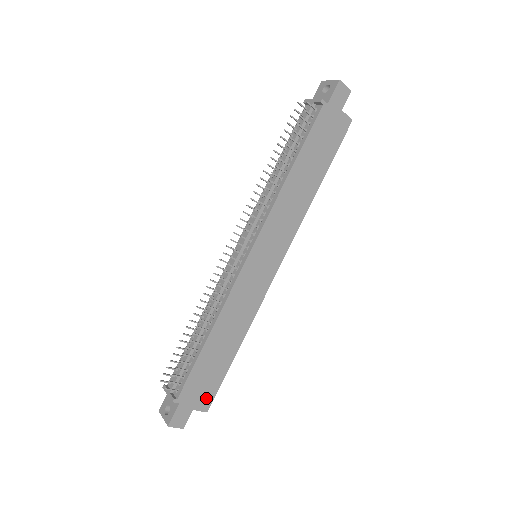
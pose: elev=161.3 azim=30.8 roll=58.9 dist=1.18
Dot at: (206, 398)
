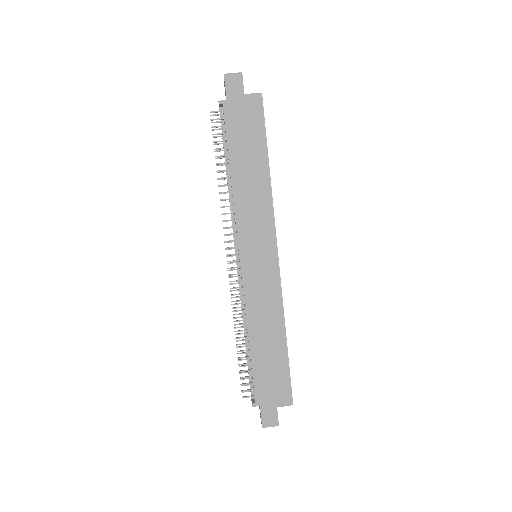
Dot at: (283, 393)
